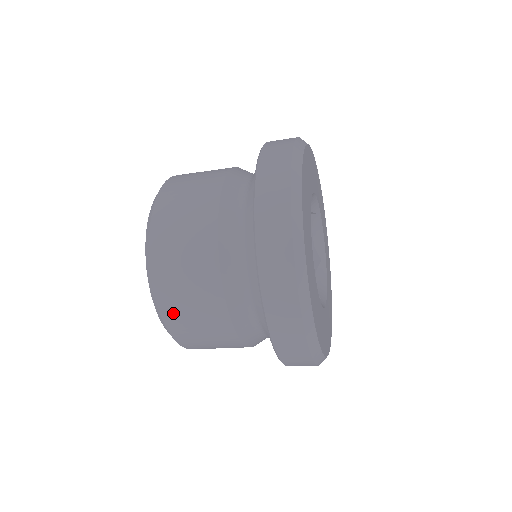
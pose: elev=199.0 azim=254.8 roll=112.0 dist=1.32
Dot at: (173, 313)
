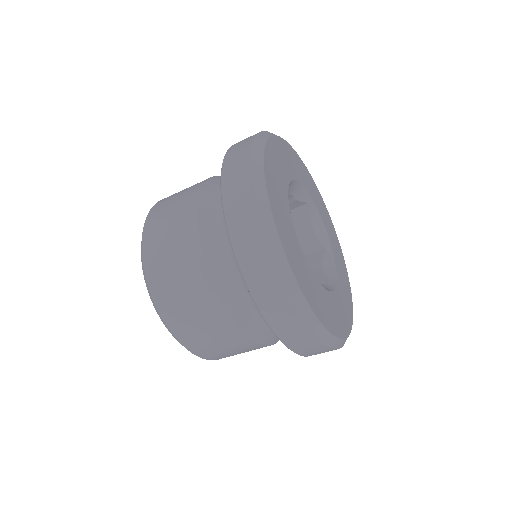
Dot at: (177, 322)
